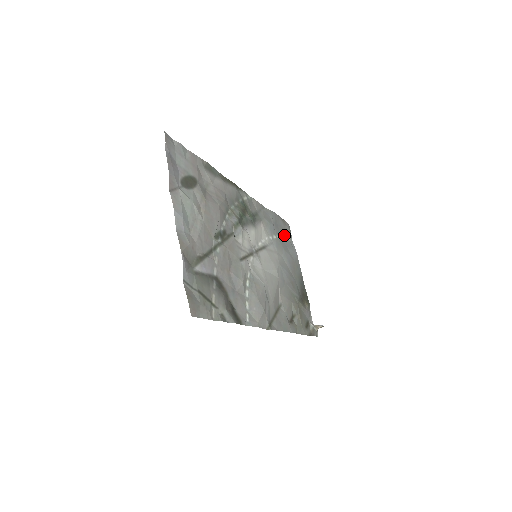
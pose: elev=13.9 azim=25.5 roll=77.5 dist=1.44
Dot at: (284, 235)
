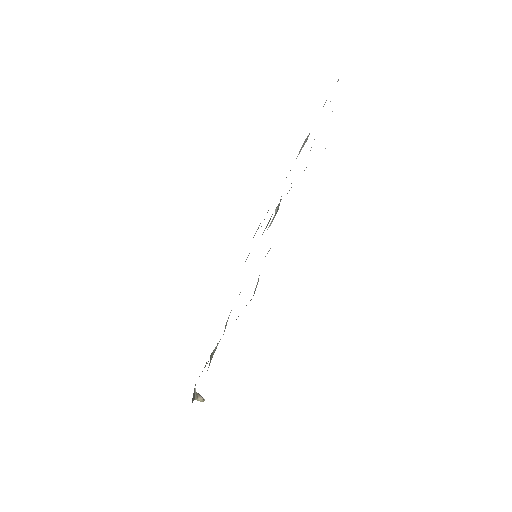
Dot at: occluded
